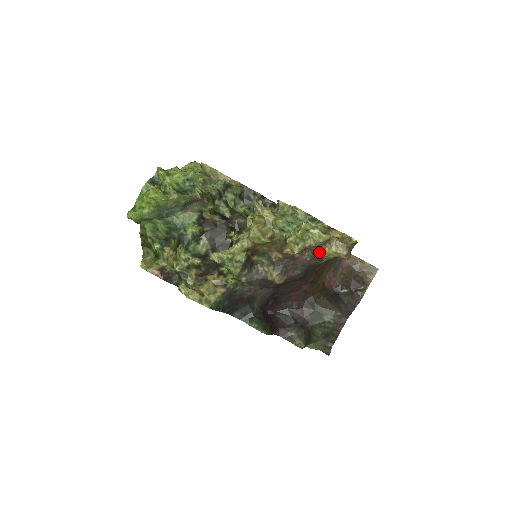
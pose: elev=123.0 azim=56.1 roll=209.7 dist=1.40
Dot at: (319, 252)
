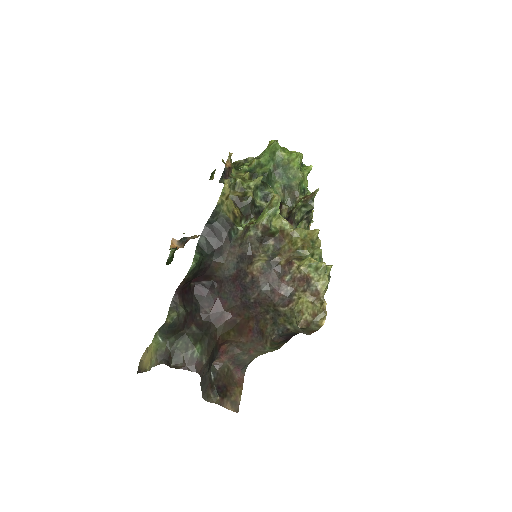
Dot at: (296, 298)
